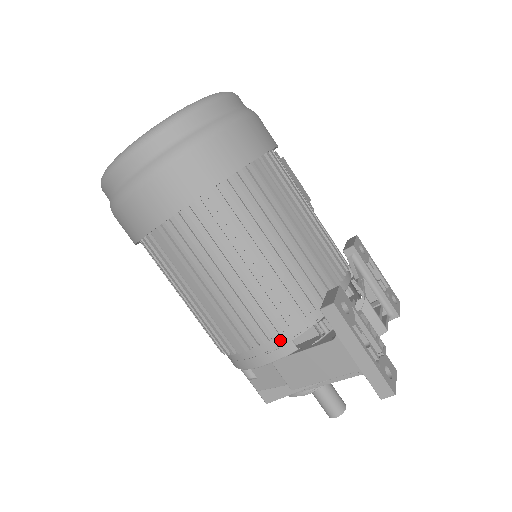
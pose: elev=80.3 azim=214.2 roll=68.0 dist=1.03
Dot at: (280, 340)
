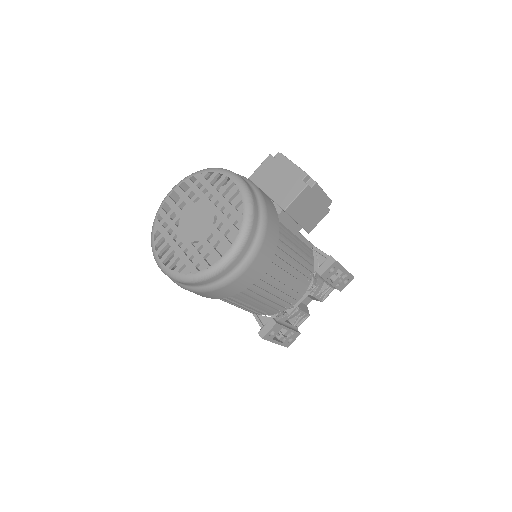
Dot at: occluded
